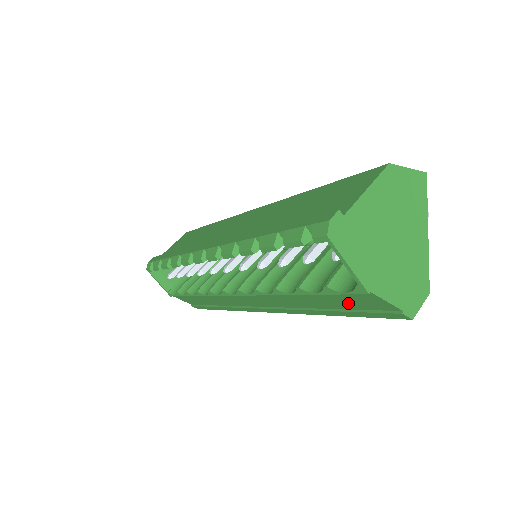
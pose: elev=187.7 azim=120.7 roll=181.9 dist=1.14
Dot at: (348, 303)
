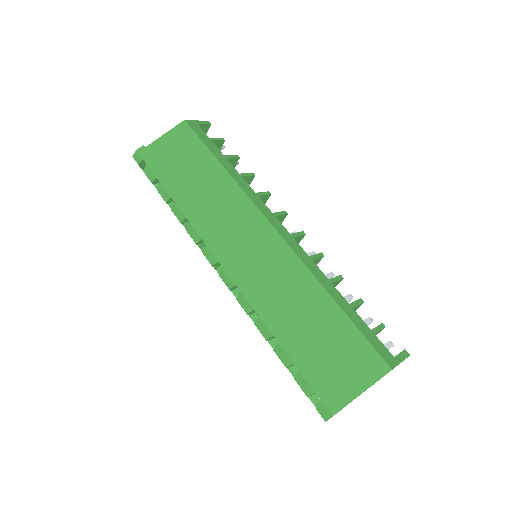
Dot at: occluded
